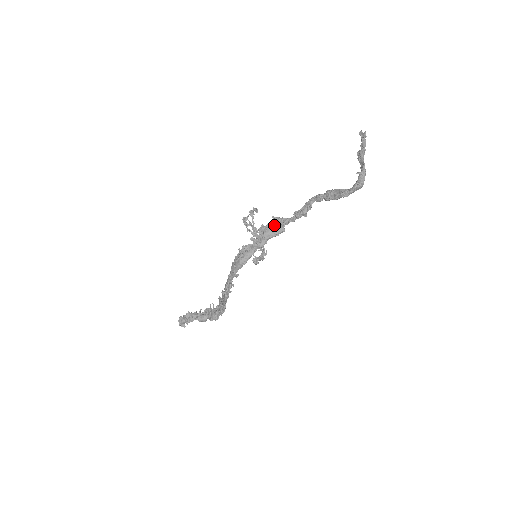
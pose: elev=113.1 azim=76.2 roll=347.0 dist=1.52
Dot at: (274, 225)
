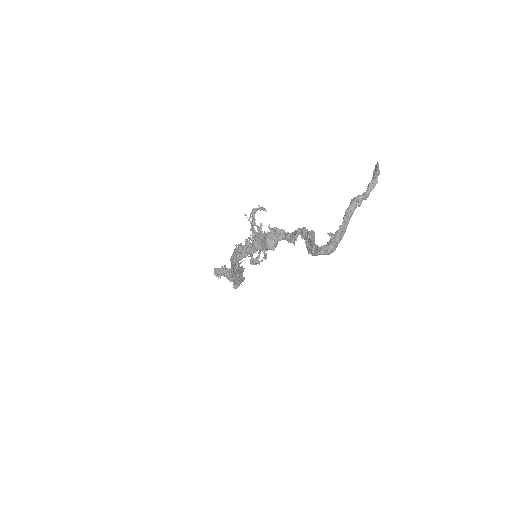
Dot at: (264, 238)
